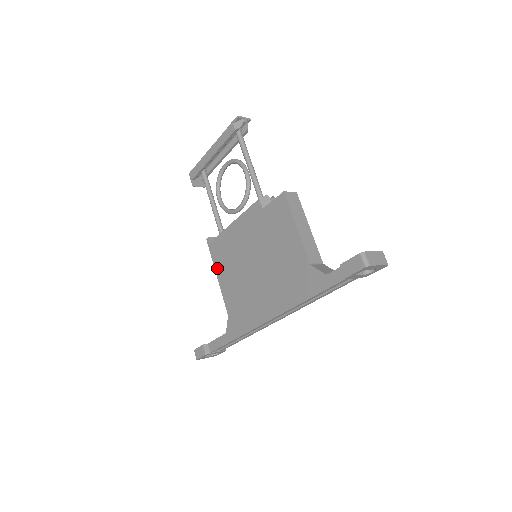
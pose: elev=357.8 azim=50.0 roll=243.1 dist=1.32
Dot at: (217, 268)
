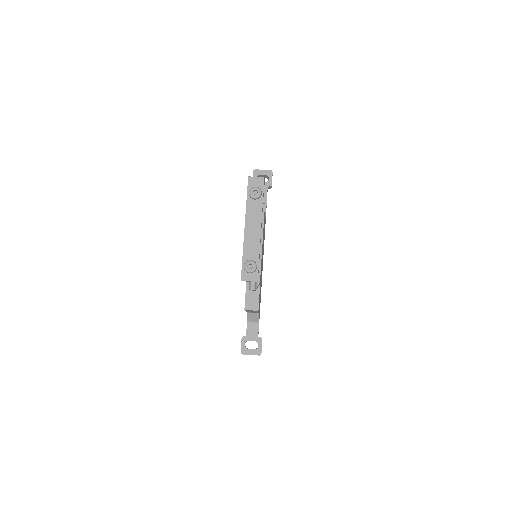
Dot at: occluded
